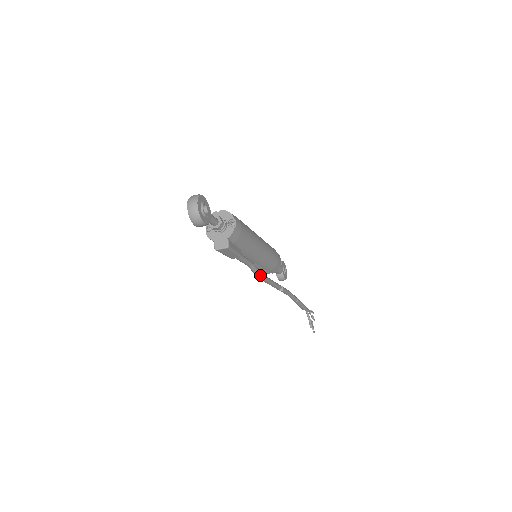
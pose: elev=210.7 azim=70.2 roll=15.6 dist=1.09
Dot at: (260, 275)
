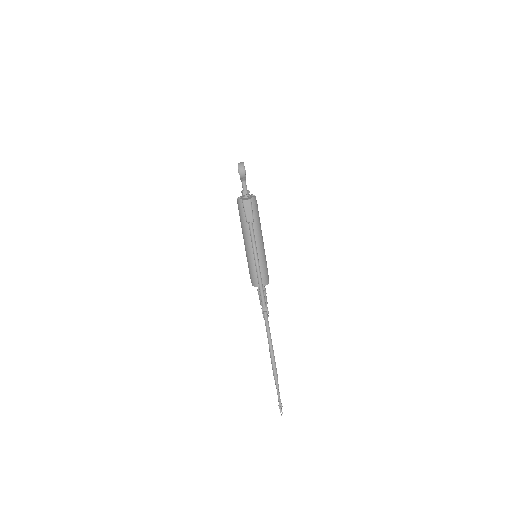
Dot at: (258, 261)
